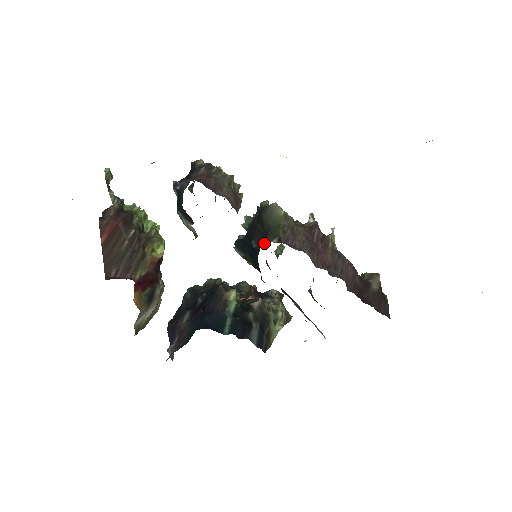
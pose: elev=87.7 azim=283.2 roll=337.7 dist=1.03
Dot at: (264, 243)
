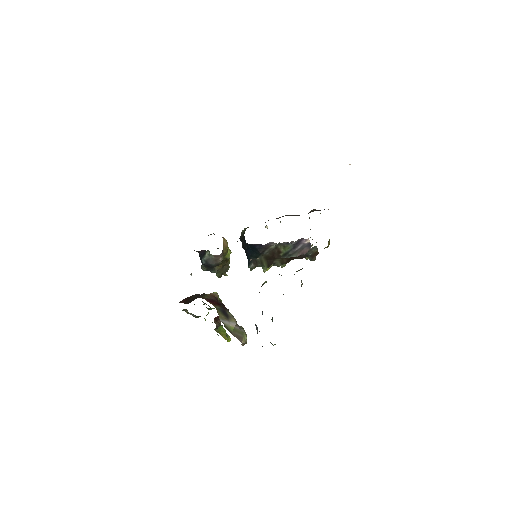
Dot at: occluded
